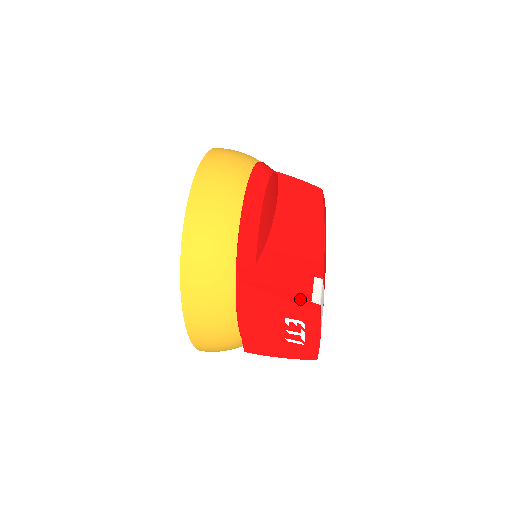
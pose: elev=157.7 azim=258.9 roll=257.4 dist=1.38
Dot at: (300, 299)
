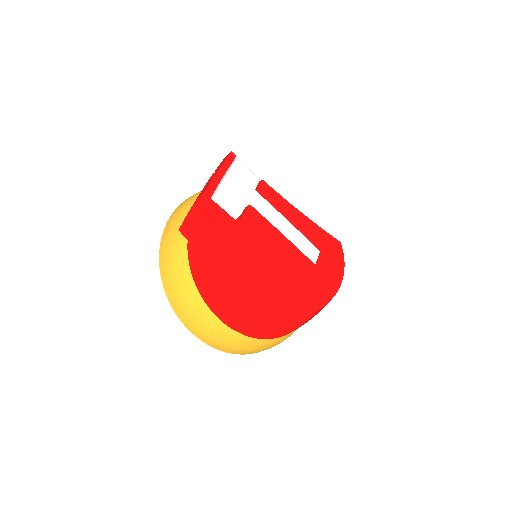
Dot at: occluded
